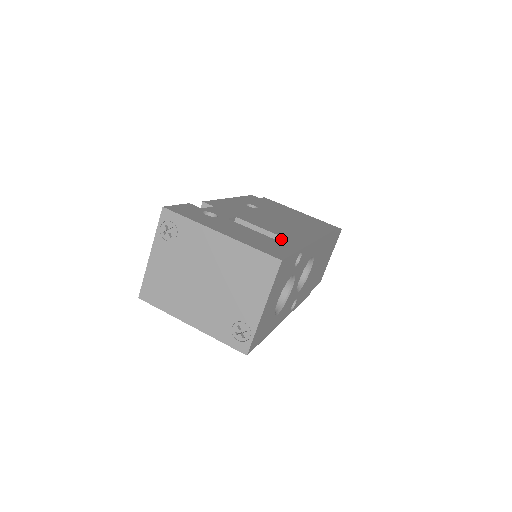
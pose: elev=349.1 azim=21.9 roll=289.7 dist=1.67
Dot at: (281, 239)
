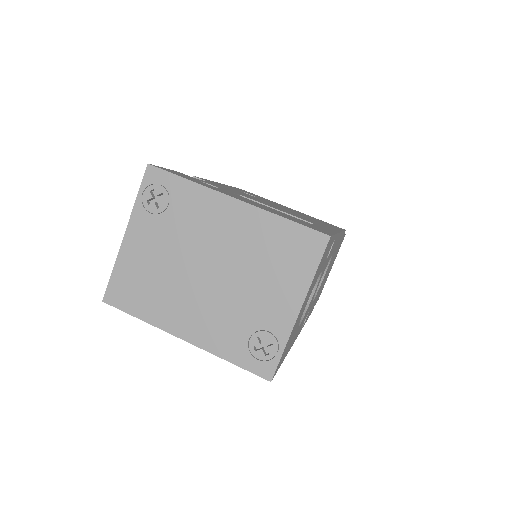
Dot at: occluded
